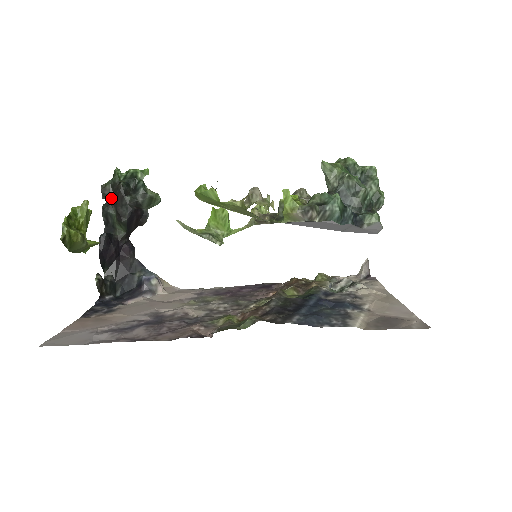
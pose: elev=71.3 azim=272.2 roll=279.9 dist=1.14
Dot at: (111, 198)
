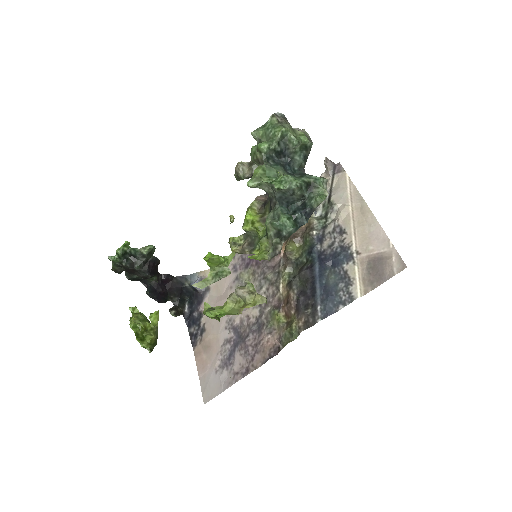
Dot at: (126, 272)
